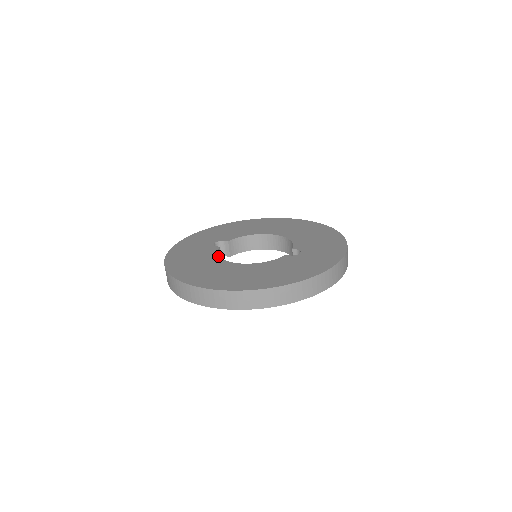
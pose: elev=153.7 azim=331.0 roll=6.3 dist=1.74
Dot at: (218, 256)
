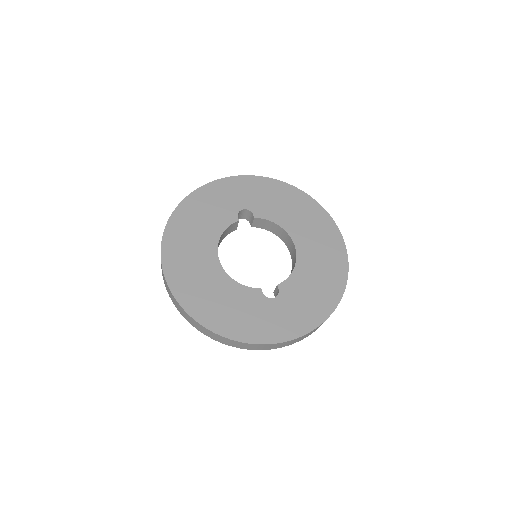
Dot at: (221, 235)
